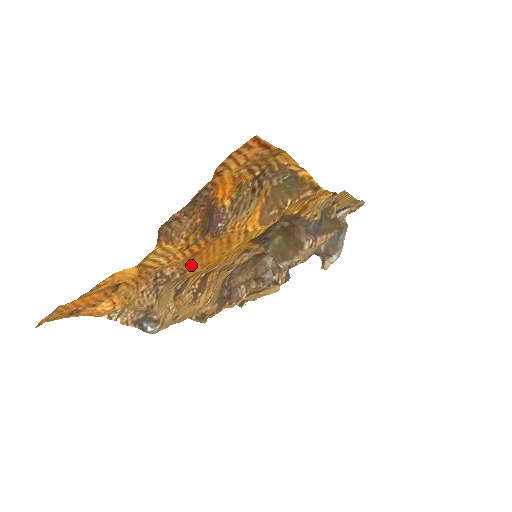
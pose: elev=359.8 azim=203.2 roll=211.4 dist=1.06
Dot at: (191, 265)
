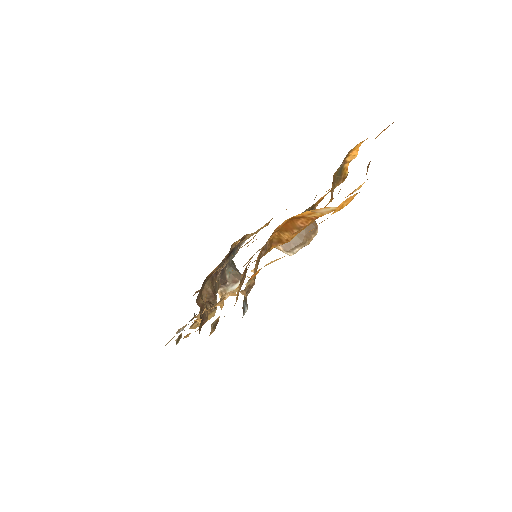
Dot at: (306, 226)
